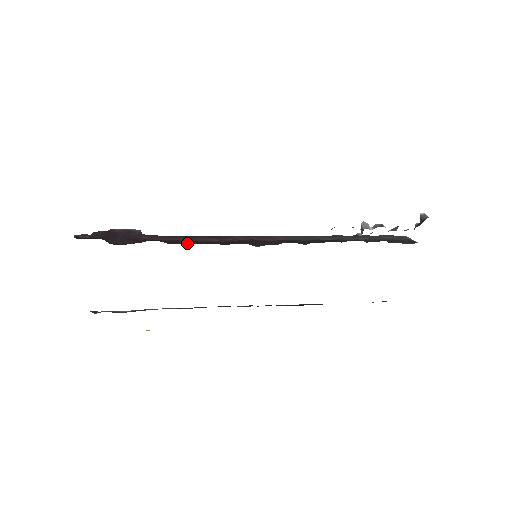
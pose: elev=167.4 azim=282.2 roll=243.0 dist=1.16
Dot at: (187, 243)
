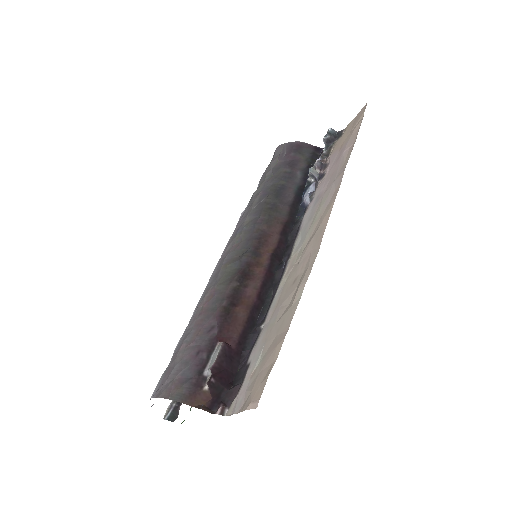
Dot at: (258, 312)
